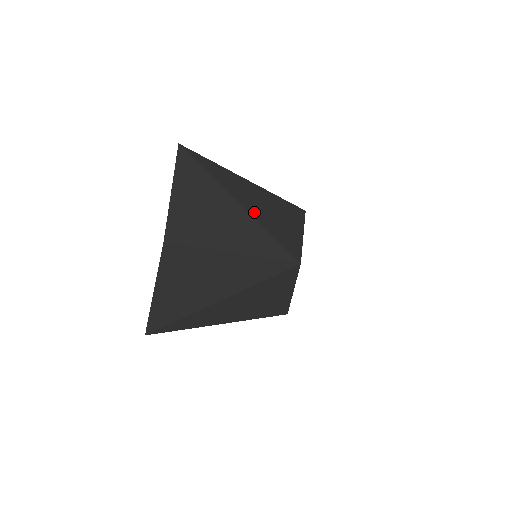
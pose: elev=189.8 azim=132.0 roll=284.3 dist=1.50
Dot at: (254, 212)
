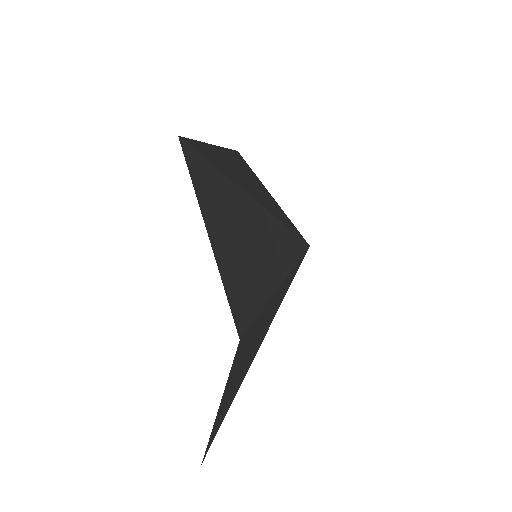
Dot at: (262, 203)
